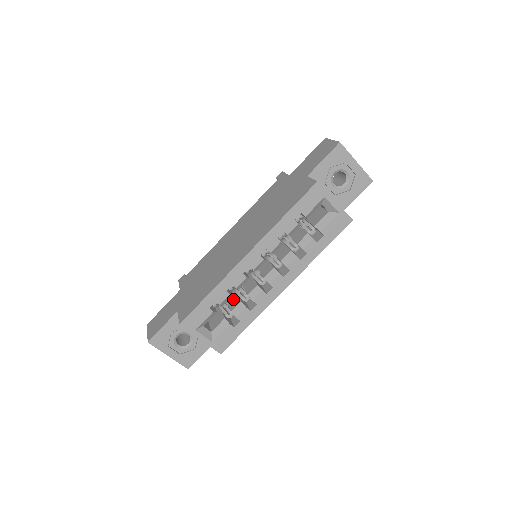
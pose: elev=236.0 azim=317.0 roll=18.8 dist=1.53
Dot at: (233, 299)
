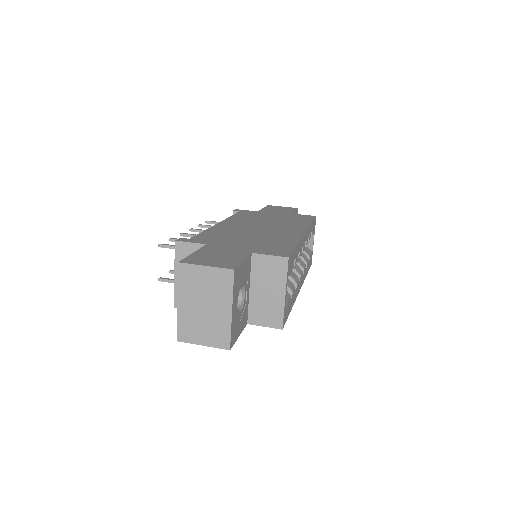
Dot at: occluded
